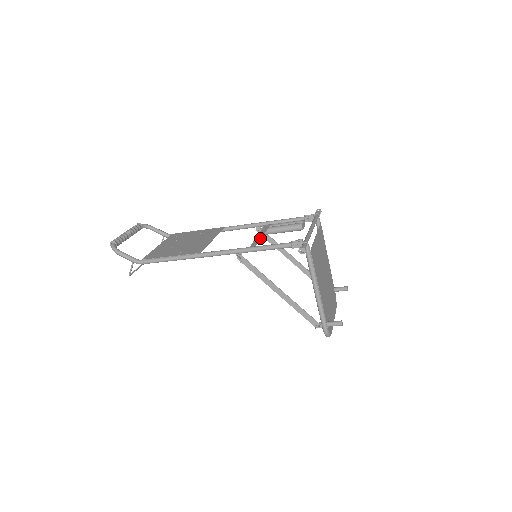
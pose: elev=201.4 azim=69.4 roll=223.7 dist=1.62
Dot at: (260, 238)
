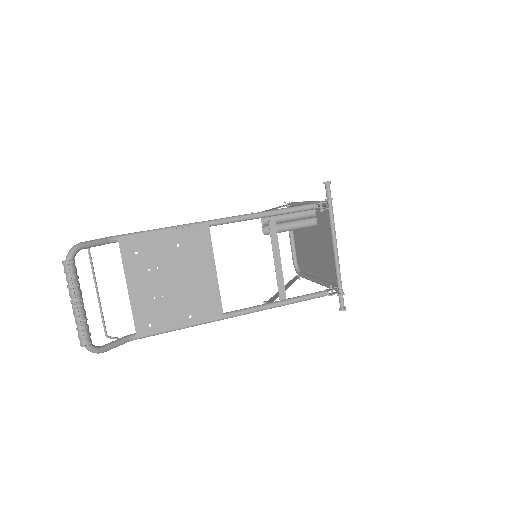
Dot at: (282, 271)
